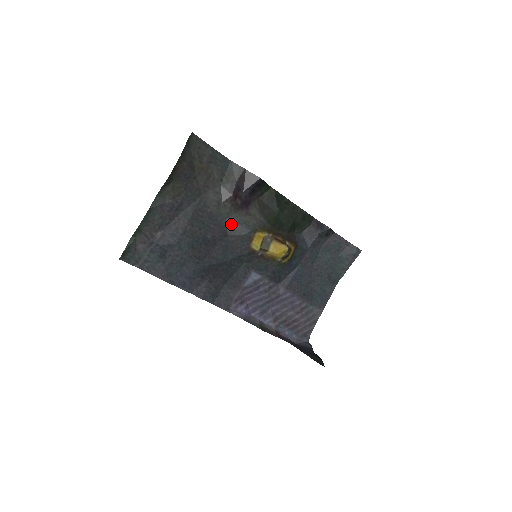
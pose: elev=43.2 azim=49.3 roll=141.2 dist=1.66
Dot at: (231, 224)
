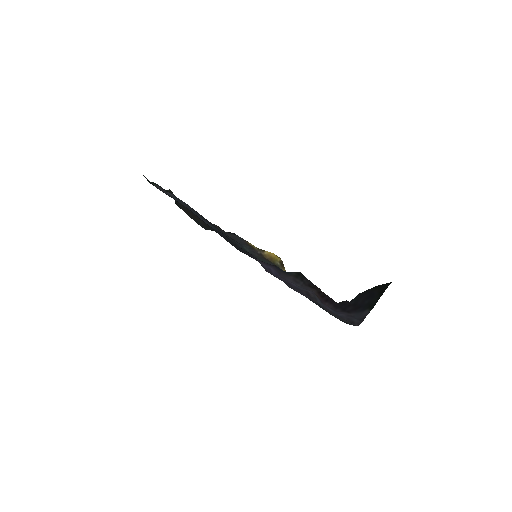
Dot at: (225, 232)
